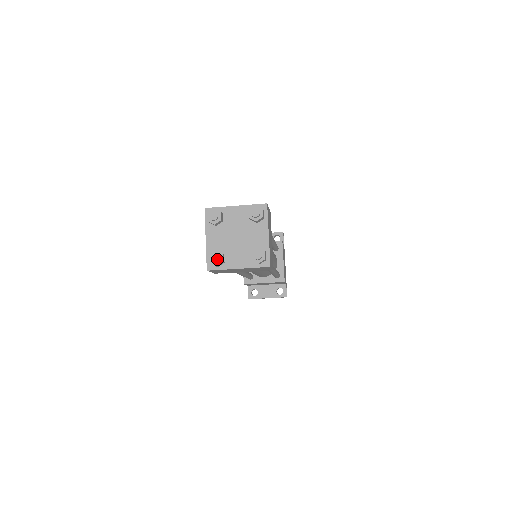
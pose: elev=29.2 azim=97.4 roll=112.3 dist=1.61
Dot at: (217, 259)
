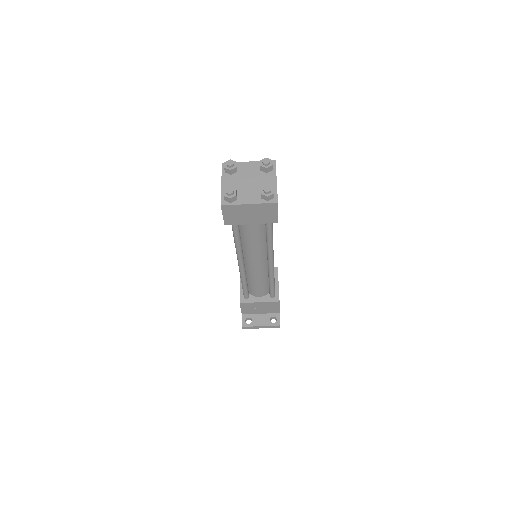
Dot at: (232, 192)
